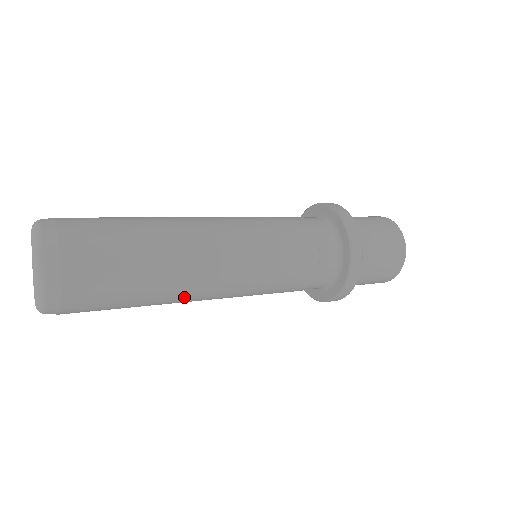
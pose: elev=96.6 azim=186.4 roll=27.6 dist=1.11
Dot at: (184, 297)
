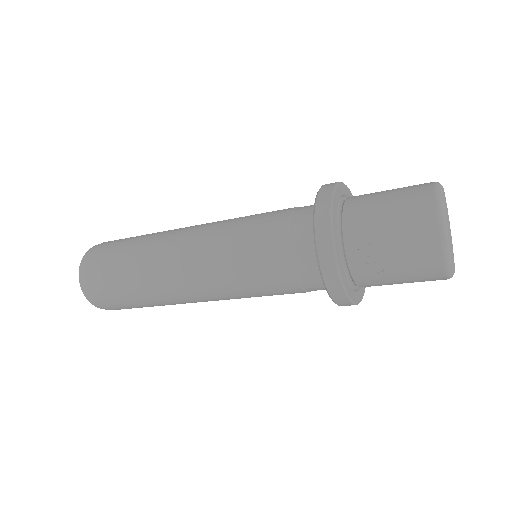
Dot at: (160, 267)
